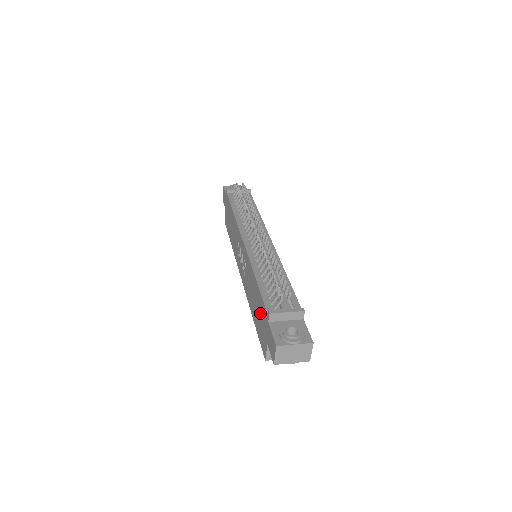
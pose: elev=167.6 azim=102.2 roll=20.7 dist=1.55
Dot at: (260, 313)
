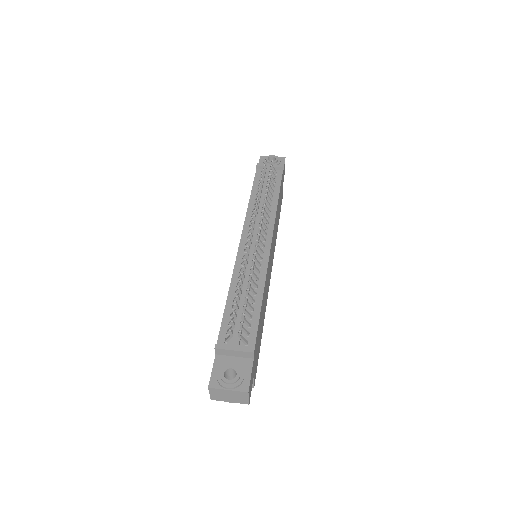
Dot at: occluded
